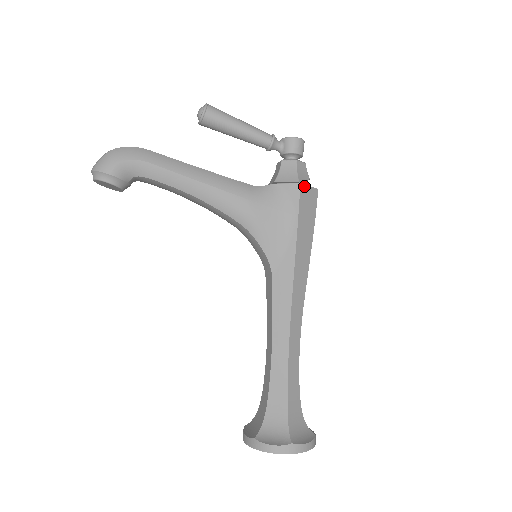
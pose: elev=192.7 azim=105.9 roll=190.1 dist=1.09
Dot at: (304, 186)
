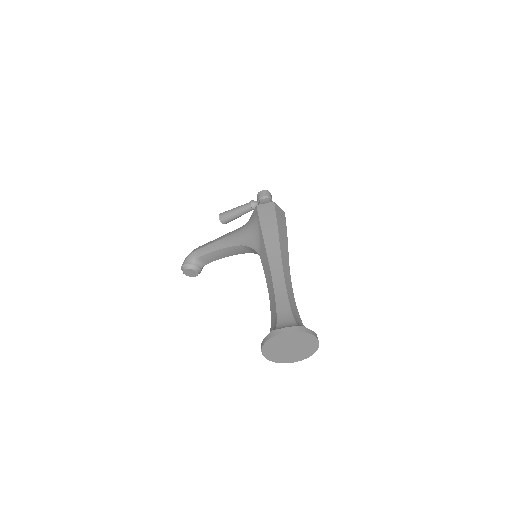
Dot at: (260, 205)
